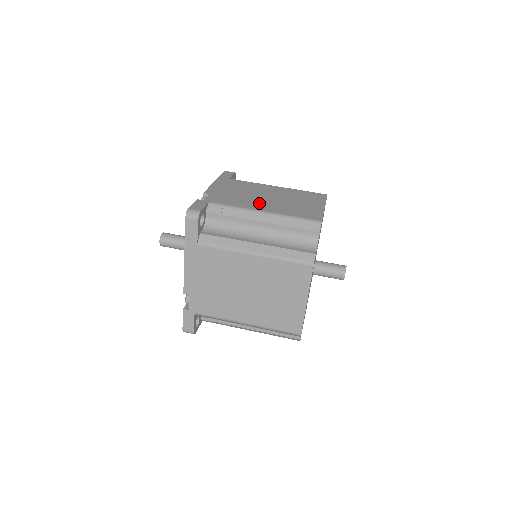
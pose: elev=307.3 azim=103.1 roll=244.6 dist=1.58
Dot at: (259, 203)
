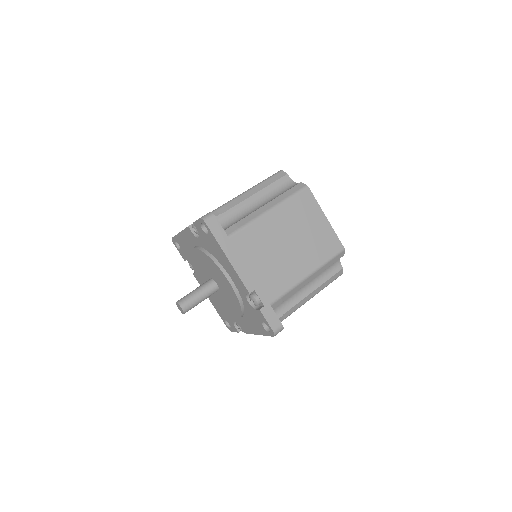
Dot at: occluded
